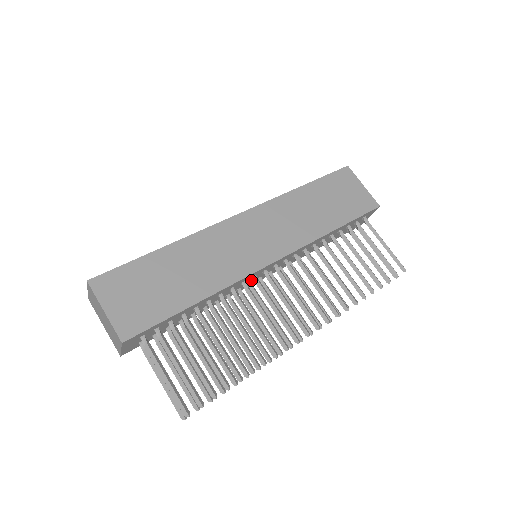
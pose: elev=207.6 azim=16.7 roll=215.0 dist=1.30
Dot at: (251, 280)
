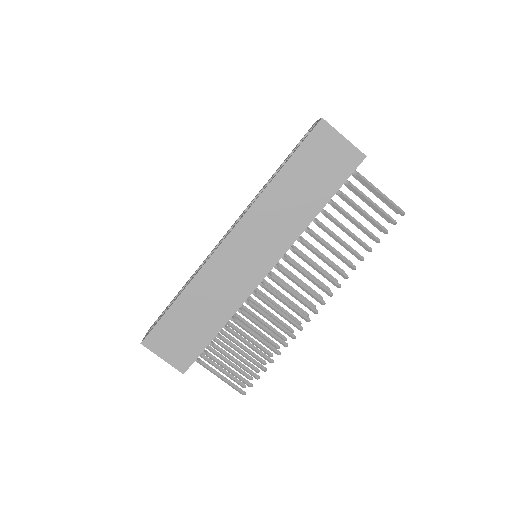
Dot at: occluded
